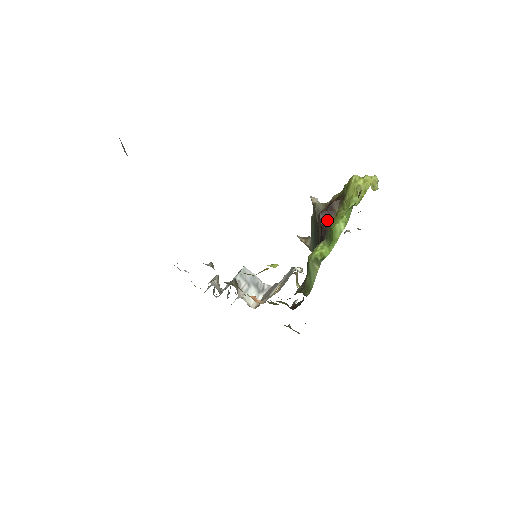
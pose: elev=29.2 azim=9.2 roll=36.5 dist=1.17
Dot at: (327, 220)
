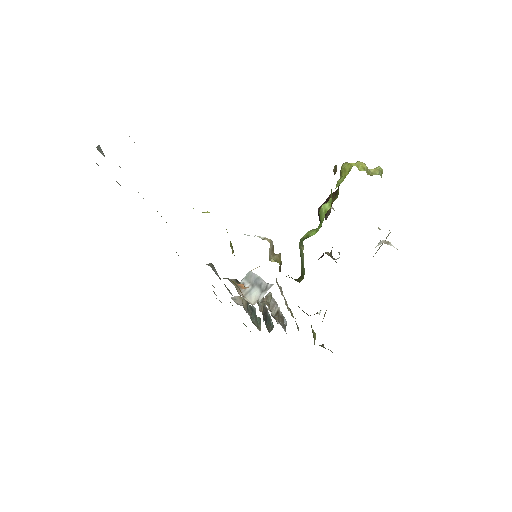
Dot at: occluded
